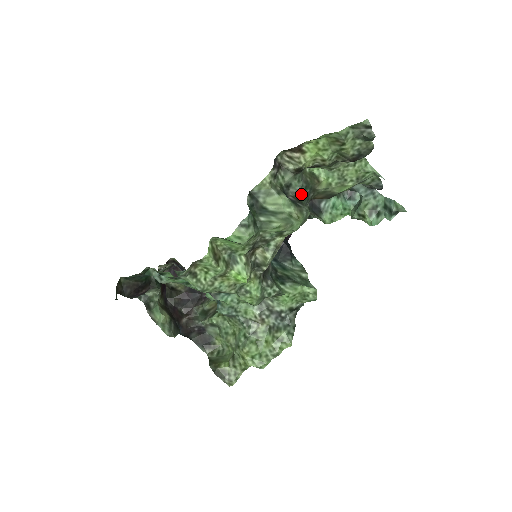
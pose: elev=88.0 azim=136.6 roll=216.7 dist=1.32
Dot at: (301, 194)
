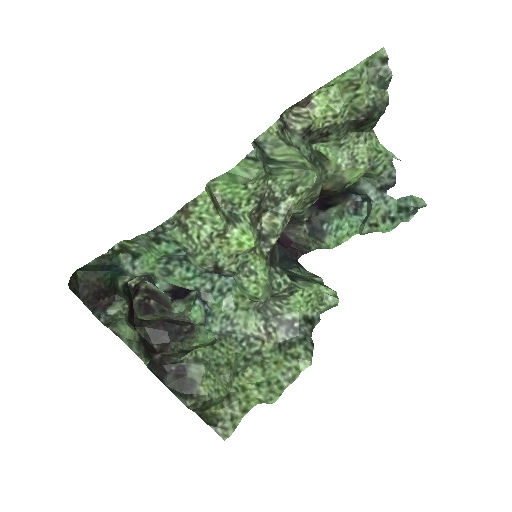
Dot at: occluded
